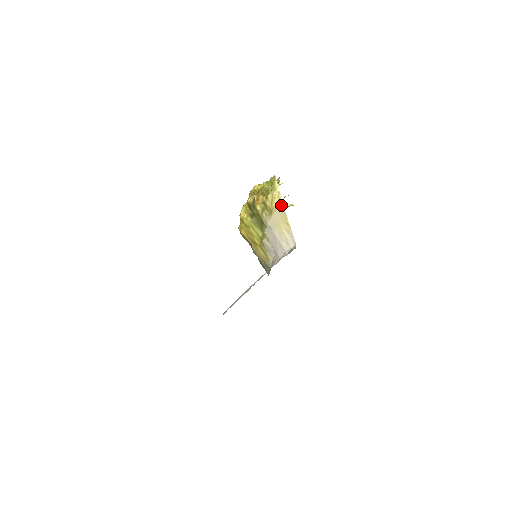
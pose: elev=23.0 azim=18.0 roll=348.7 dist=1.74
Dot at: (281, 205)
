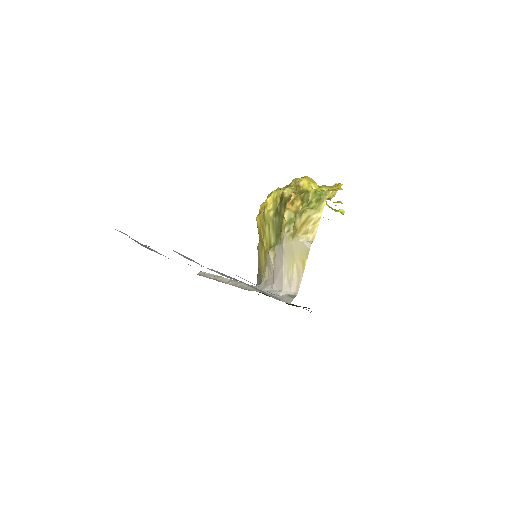
Dot at: (311, 236)
